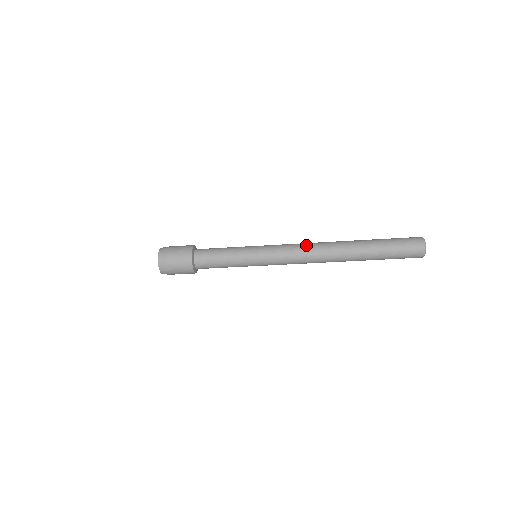
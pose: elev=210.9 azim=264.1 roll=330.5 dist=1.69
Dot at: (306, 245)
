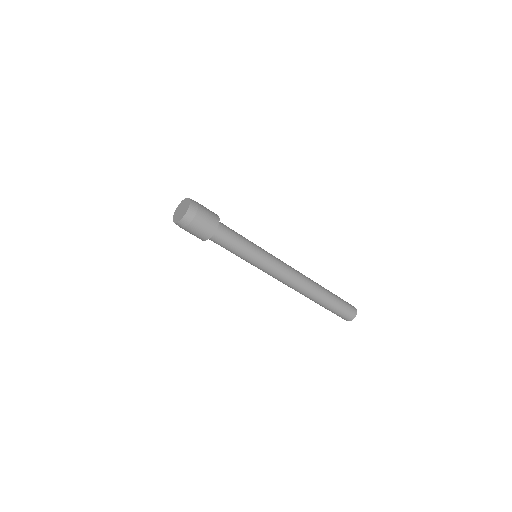
Dot at: occluded
